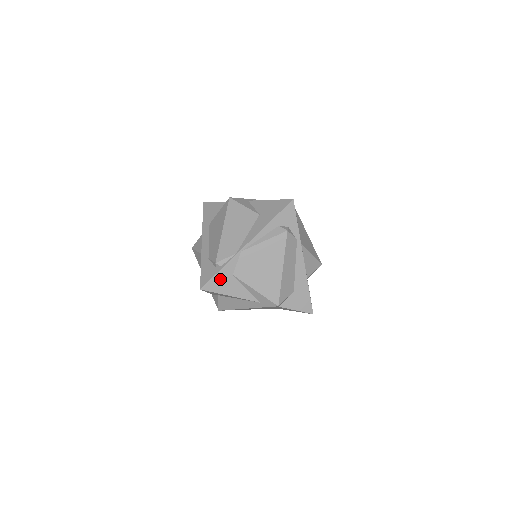
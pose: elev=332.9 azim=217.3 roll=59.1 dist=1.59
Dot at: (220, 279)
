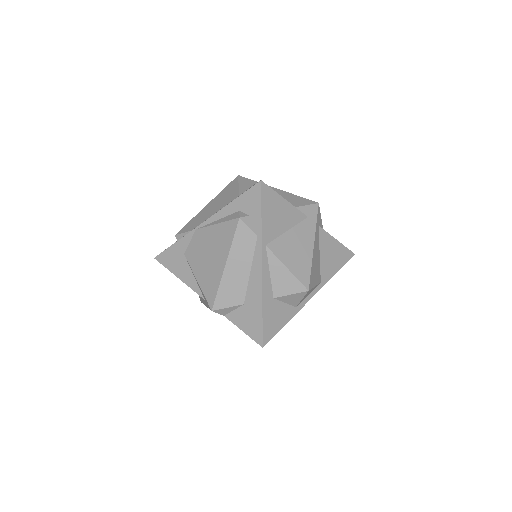
Dot at: (172, 254)
